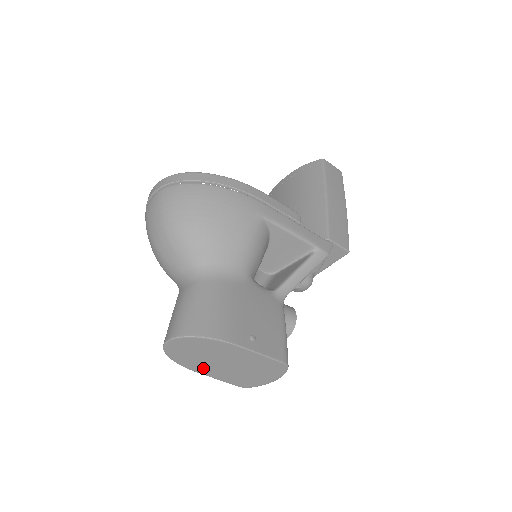
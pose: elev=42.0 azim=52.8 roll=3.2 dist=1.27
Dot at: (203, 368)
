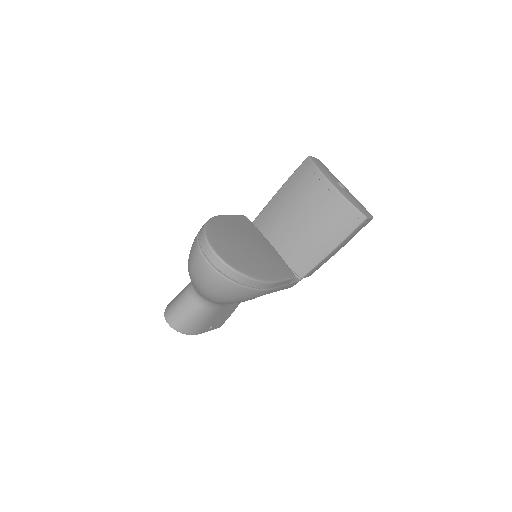
Dot at: occluded
